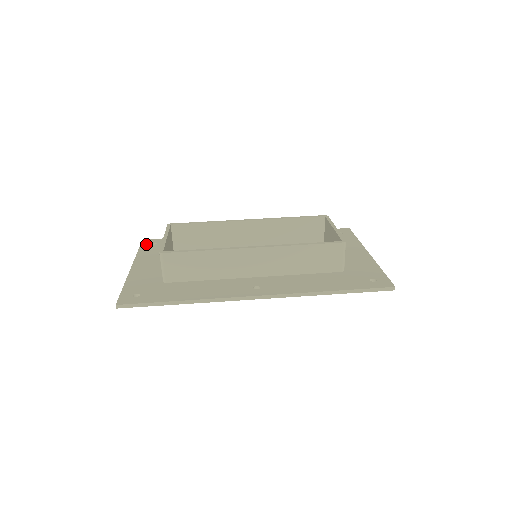
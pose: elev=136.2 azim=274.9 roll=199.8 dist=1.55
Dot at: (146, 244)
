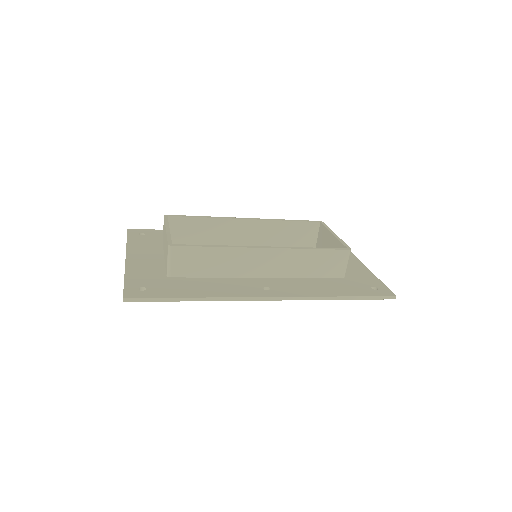
Dot at: (133, 234)
